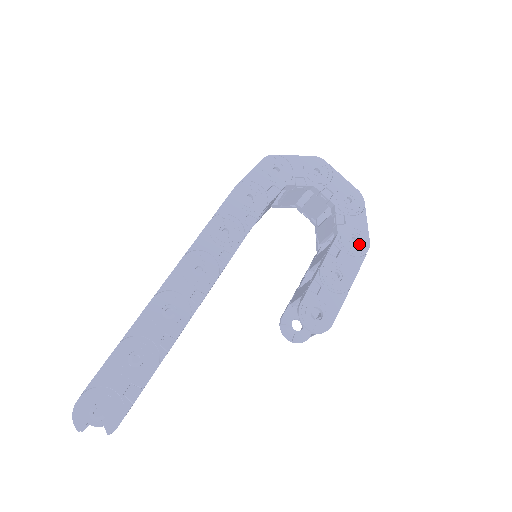
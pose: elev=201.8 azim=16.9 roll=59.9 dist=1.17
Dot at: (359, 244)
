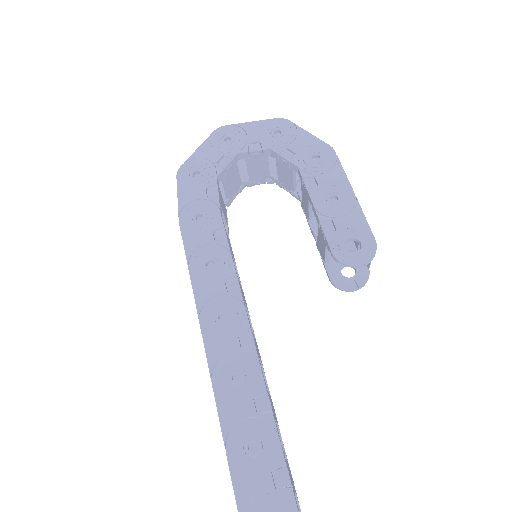
Dot at: (323, 156)
